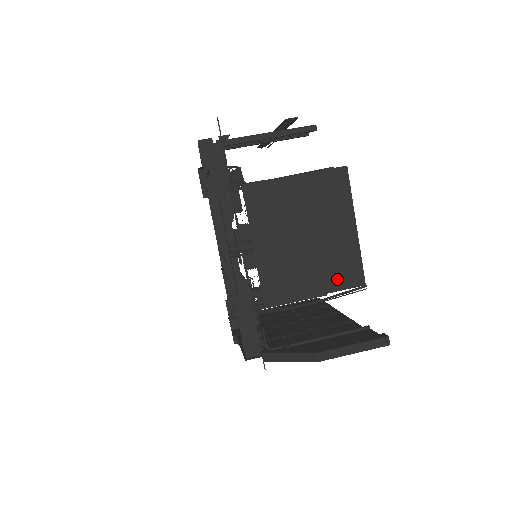
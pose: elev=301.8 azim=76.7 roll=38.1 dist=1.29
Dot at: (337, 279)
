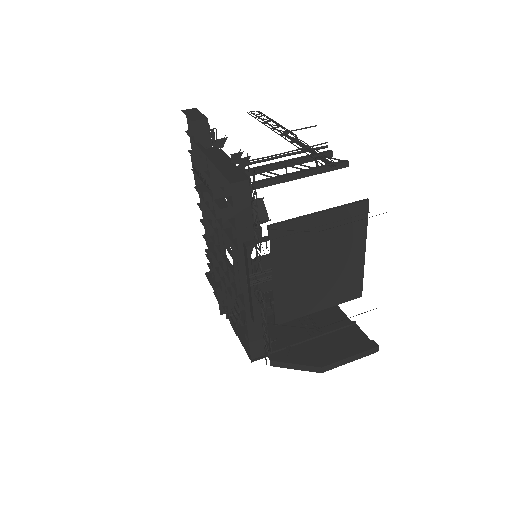
Dot at: (340, 295)
